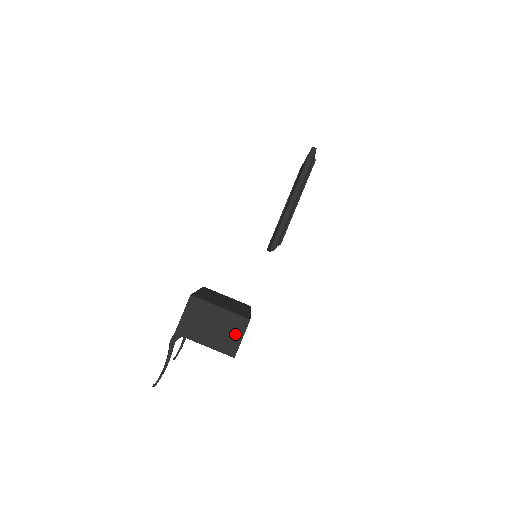
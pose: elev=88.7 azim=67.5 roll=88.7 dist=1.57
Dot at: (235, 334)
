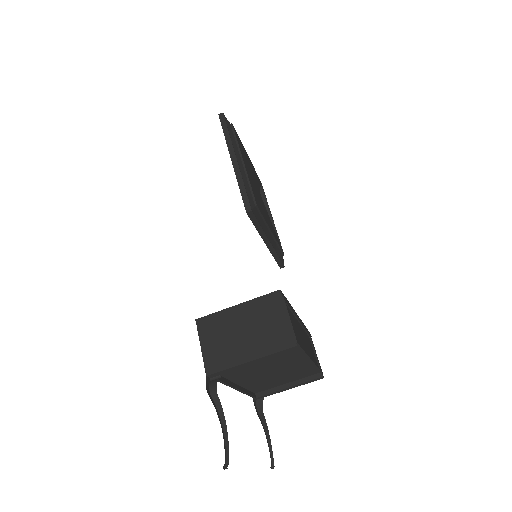
Dot at: (276, 319)
